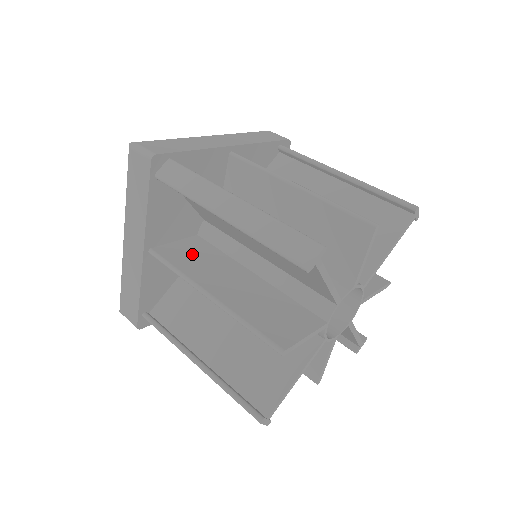
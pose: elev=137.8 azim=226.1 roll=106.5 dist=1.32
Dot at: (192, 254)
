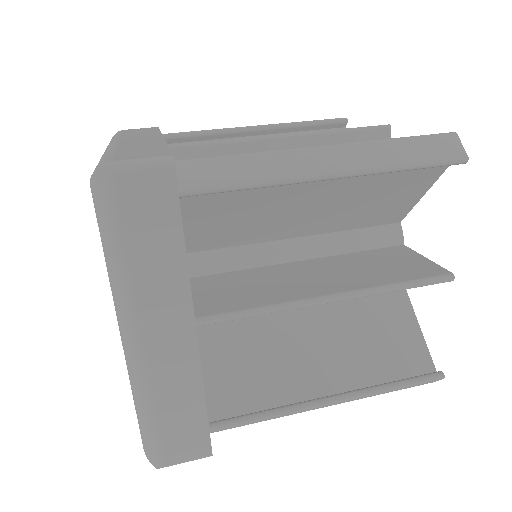
Dot at: (231, 290)
